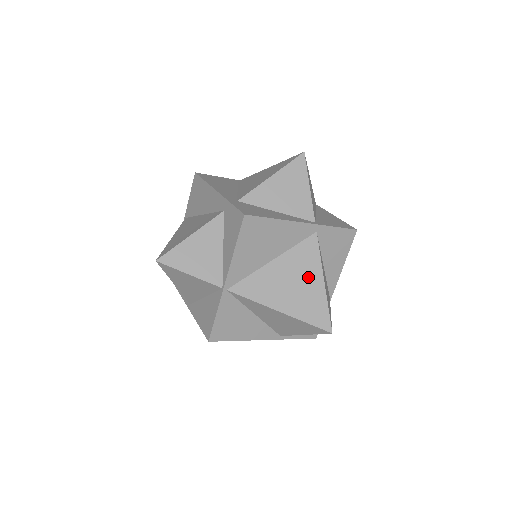
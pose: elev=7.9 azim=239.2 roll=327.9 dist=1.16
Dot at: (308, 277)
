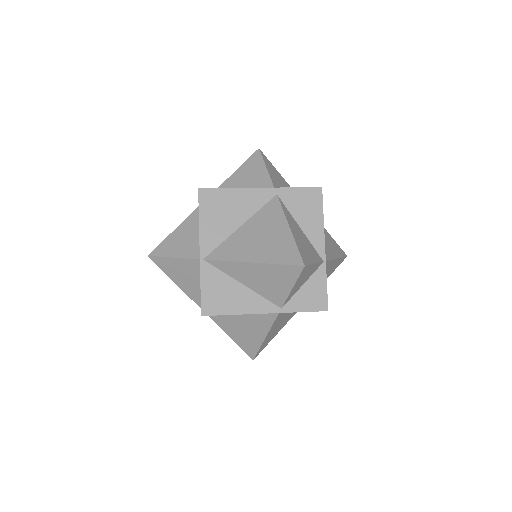
Dot at: (274, 229)
